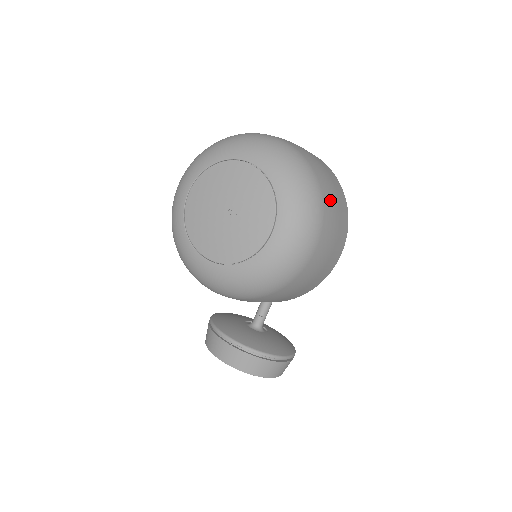
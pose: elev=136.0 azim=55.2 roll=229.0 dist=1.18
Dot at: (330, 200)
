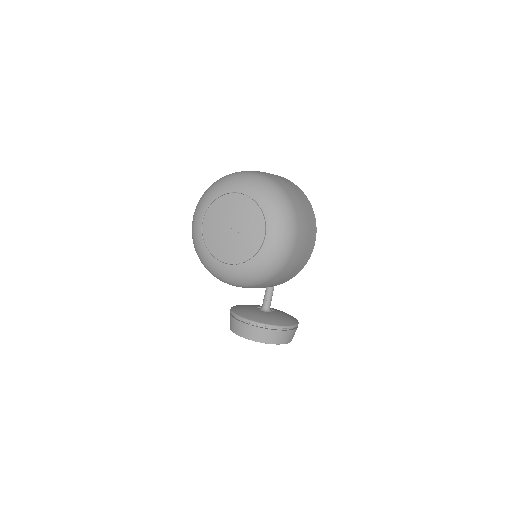
Dot at: (299, 207)
